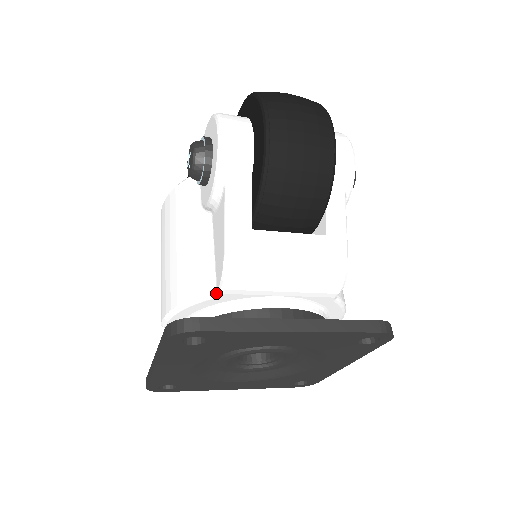
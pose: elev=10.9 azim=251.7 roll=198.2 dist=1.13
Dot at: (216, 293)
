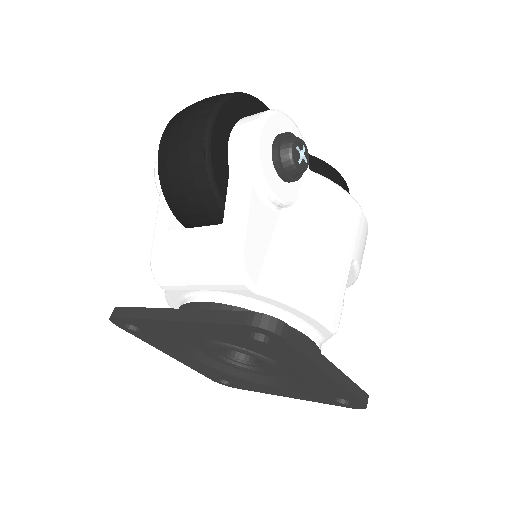
Dot at: (165, 290)
